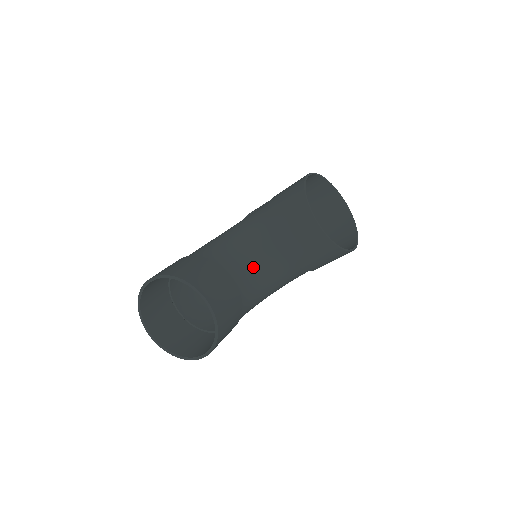
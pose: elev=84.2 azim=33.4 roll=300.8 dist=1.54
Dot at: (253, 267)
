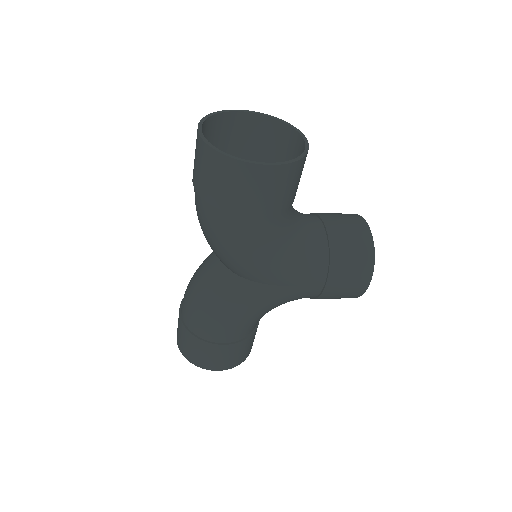
Dot at: (296, 213)
